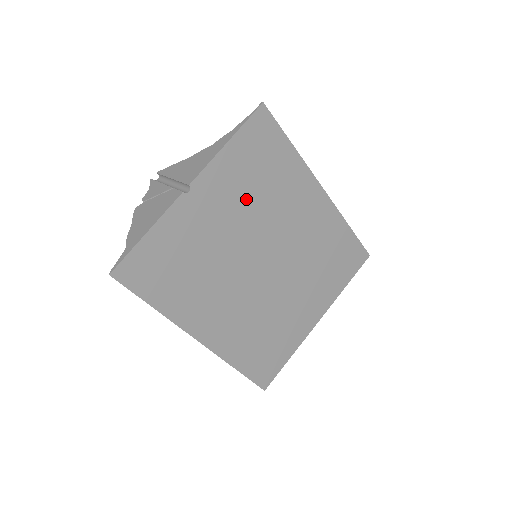
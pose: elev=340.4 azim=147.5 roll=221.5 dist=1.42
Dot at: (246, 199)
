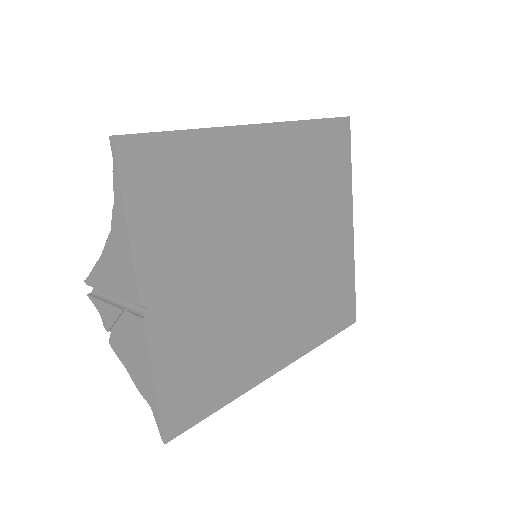
Dot at: (201, 239)
